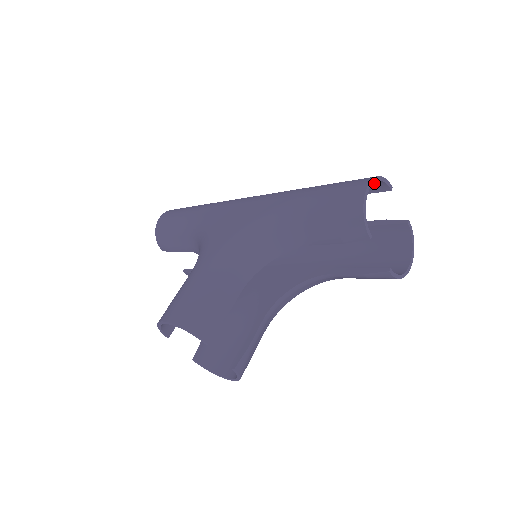
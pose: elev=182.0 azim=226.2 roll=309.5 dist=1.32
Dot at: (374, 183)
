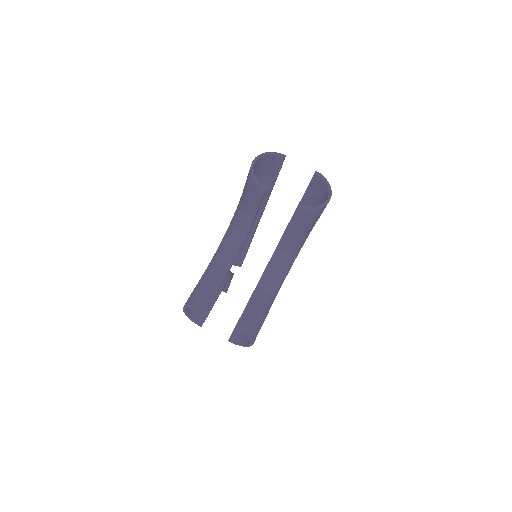
Dot at: (271, 159)
